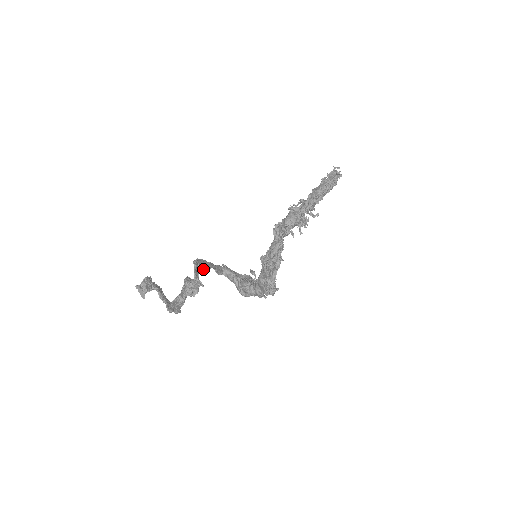
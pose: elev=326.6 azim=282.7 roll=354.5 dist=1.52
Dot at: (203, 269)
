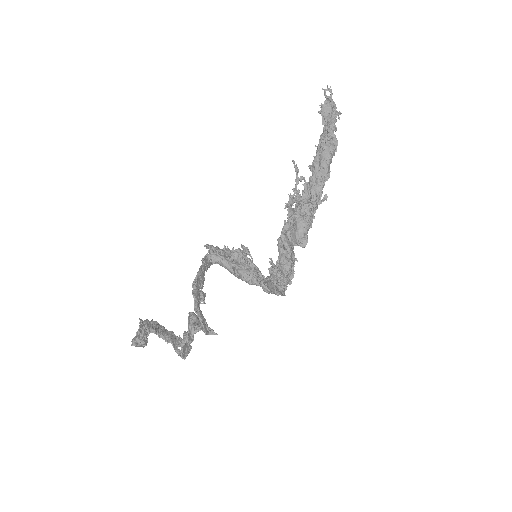
Dot at: (204, 303)
